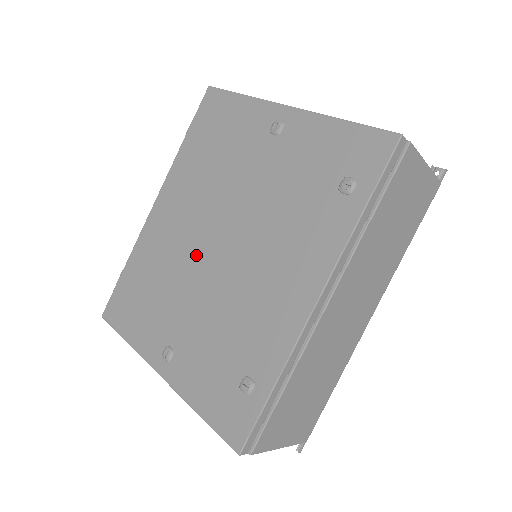
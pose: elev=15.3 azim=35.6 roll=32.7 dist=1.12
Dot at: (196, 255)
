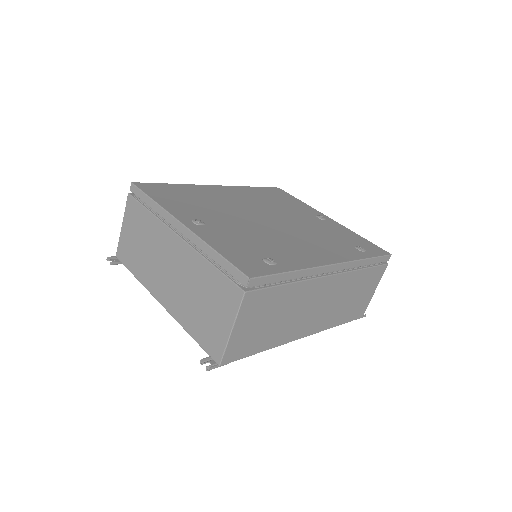
Dot at: (245, 212)
